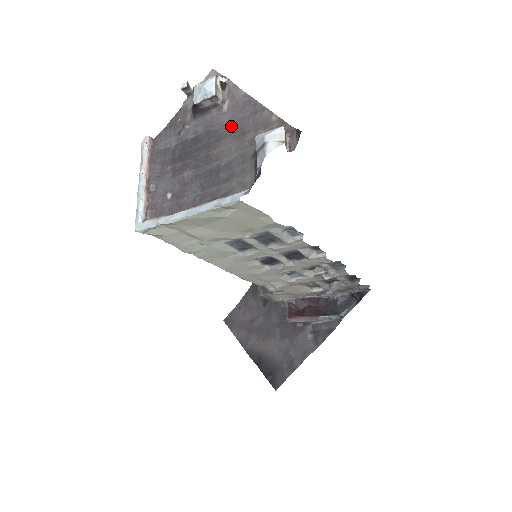
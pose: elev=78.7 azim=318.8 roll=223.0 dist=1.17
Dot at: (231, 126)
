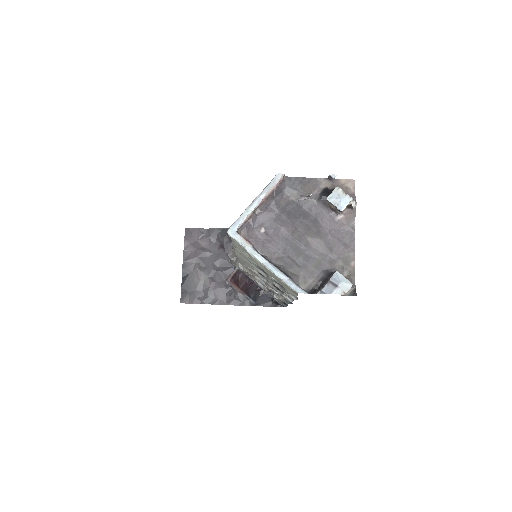
Dot at: (330, 236)
